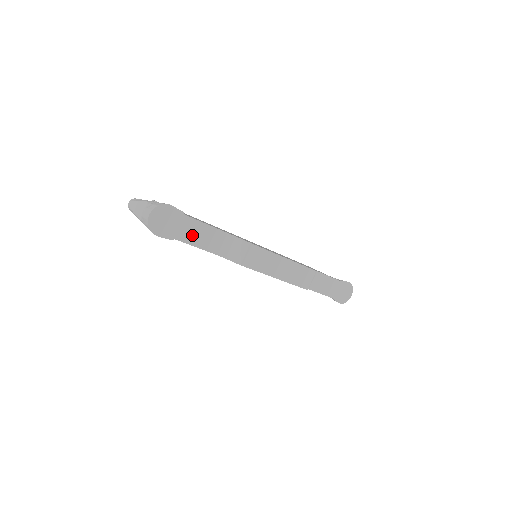
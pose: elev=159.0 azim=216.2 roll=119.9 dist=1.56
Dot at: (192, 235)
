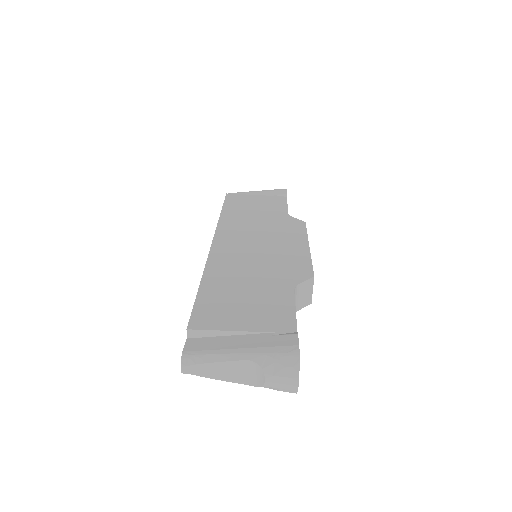
Dot at: occluded
